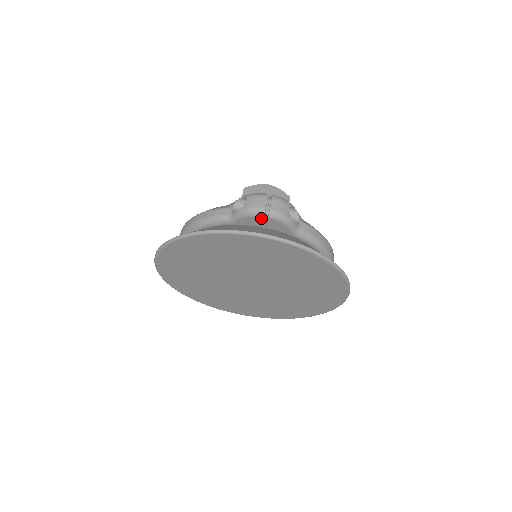
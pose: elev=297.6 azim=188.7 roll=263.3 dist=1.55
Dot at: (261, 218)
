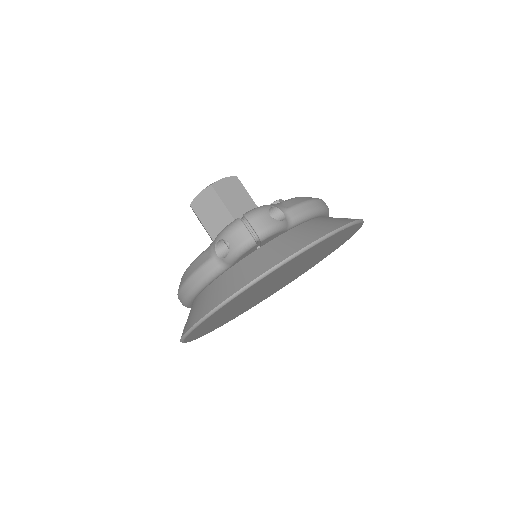
Dot at: (254, 247)
